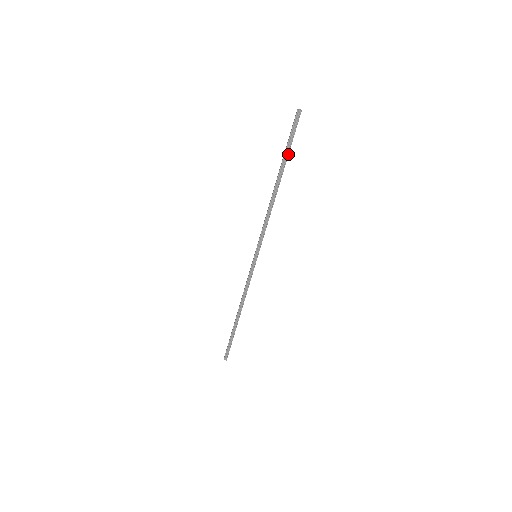
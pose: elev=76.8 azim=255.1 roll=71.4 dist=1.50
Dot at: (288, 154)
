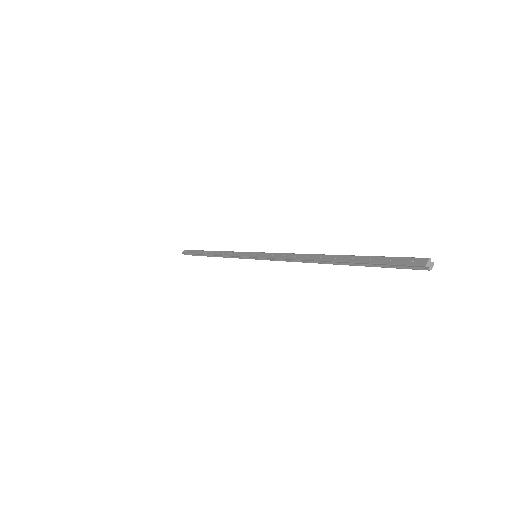
Dot at: (365, 265)
